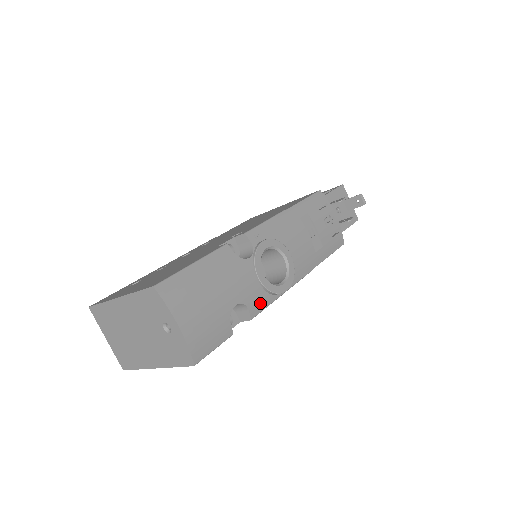
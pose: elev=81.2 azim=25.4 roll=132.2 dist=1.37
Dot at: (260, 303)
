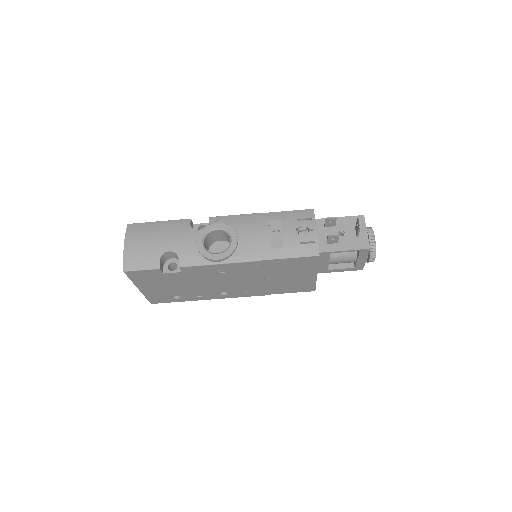
Dot at: (192, 260)
